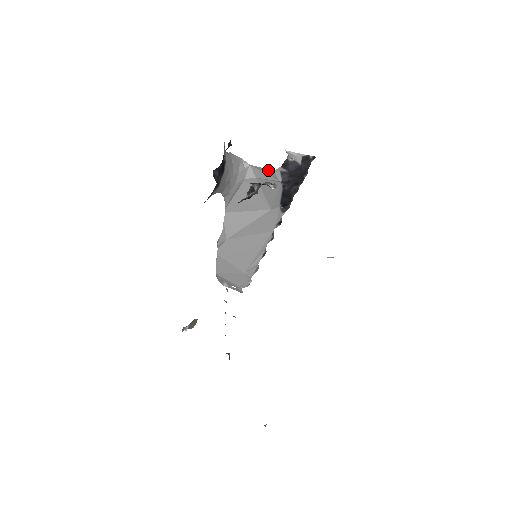
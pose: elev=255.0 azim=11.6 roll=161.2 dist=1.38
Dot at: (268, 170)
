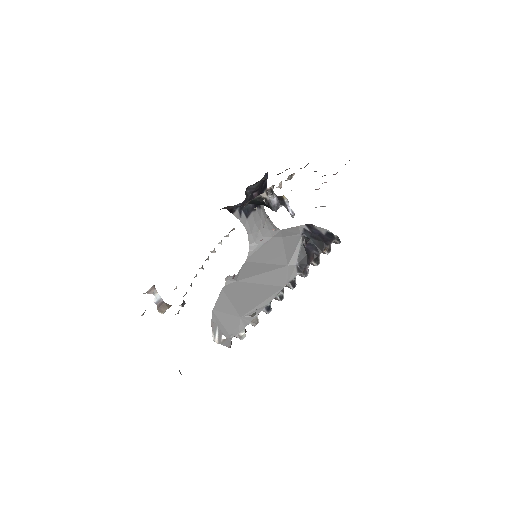
Dot at: (294, 228)
